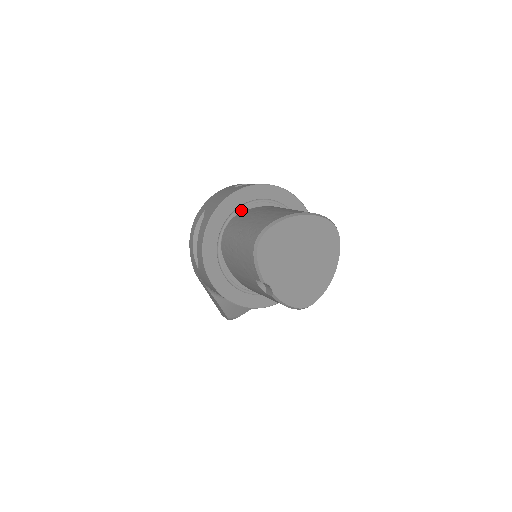
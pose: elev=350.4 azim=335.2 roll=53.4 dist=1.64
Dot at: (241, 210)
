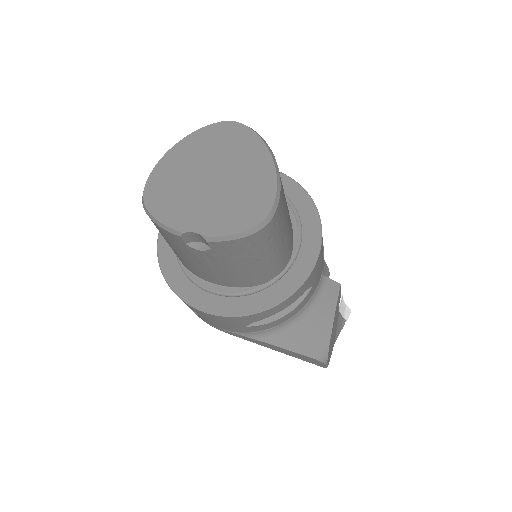
Dot at: occluded
